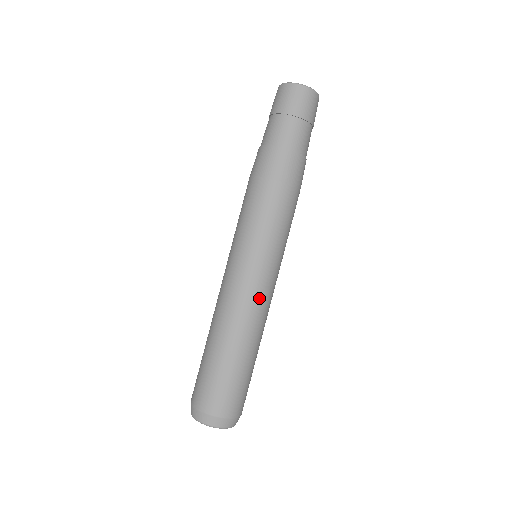
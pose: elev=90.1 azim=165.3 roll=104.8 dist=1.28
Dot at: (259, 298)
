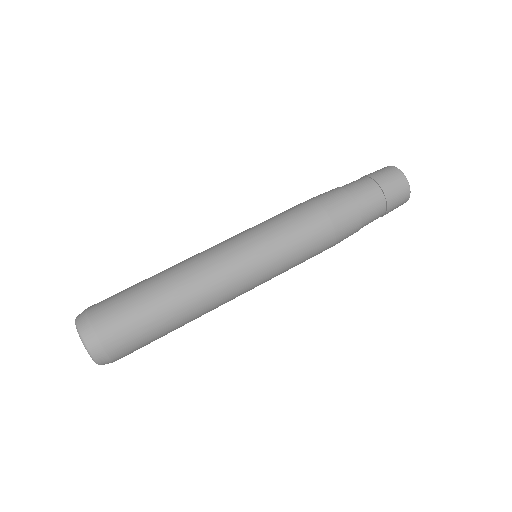
Dot at: (218, 260)
